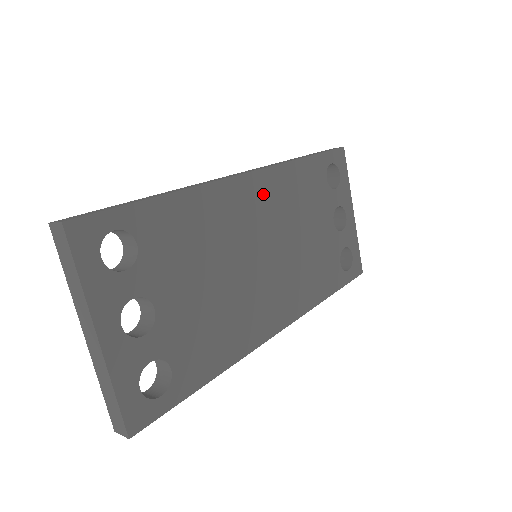
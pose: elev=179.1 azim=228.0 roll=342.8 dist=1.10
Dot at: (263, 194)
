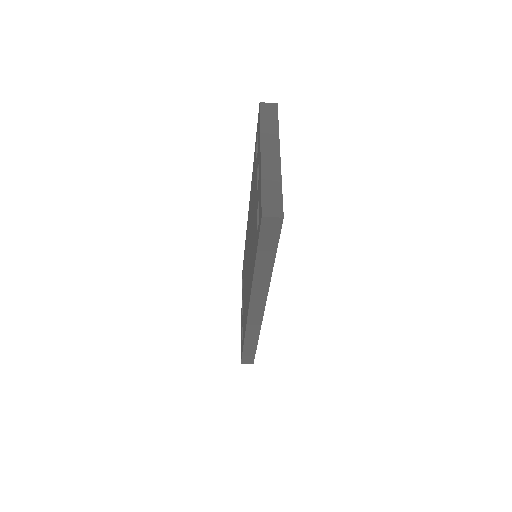
Dot at: occluded
